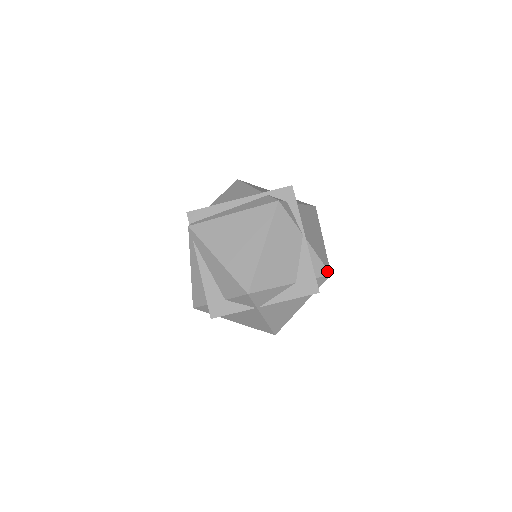
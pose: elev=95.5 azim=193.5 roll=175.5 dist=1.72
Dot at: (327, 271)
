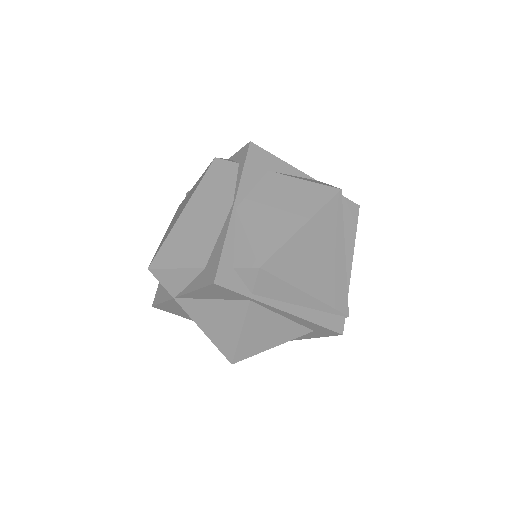
Dot at: (254, 261)
